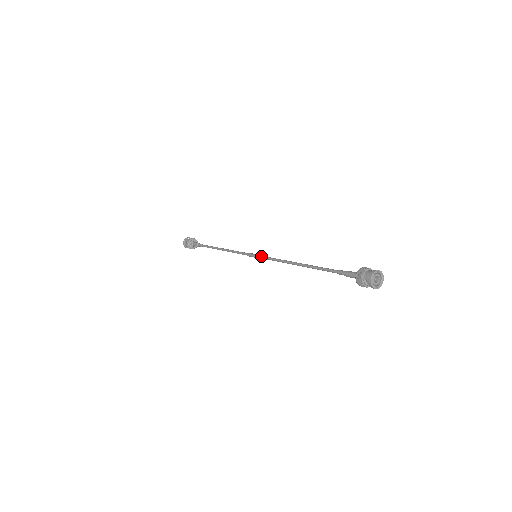
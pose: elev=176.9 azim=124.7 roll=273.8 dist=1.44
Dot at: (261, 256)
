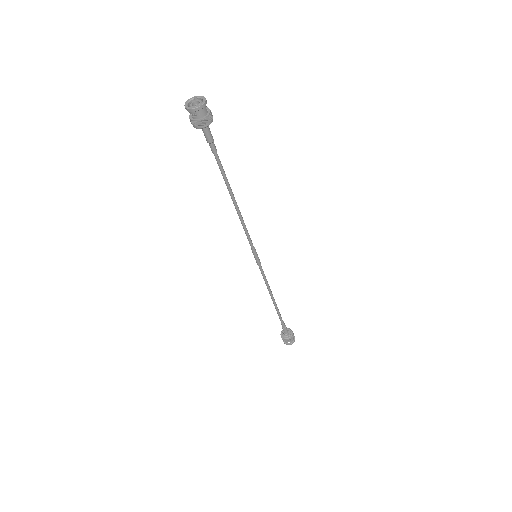
Dot at: (251, 247)
